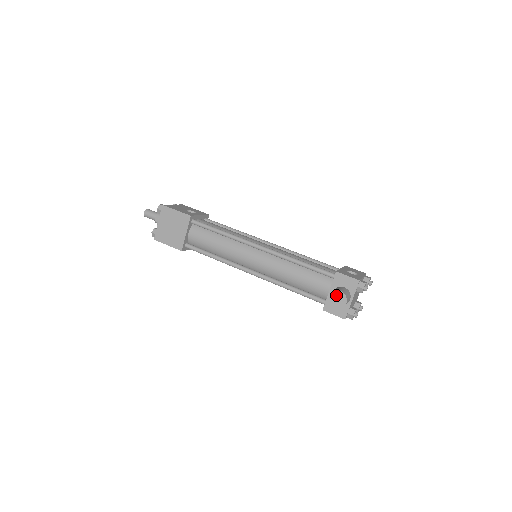
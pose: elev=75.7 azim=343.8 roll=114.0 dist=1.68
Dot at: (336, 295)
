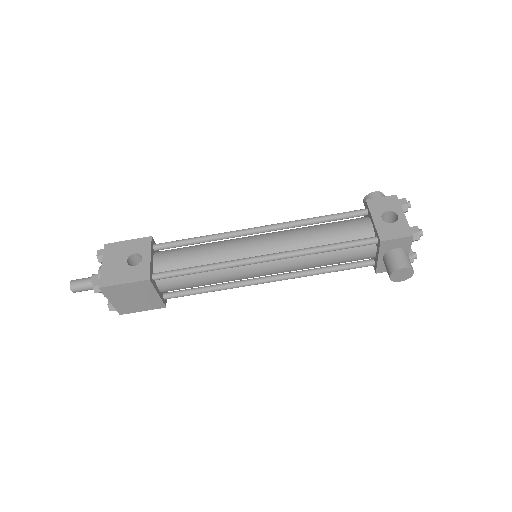
Dot at: (399, 273)
